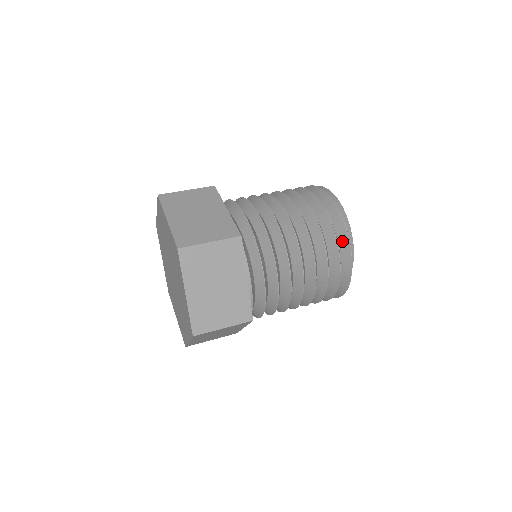
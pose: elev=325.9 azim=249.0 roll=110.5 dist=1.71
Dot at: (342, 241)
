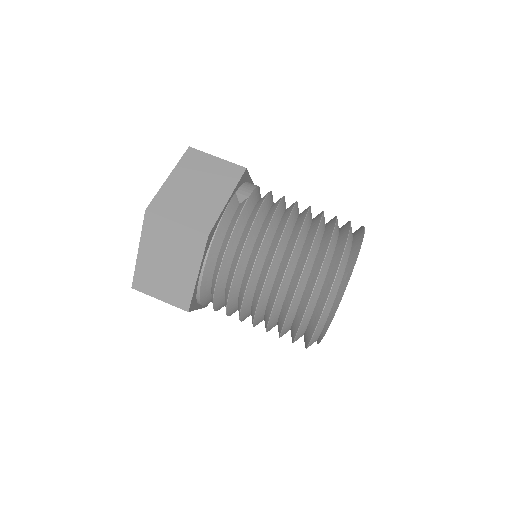
Dot at: (304, 340)
